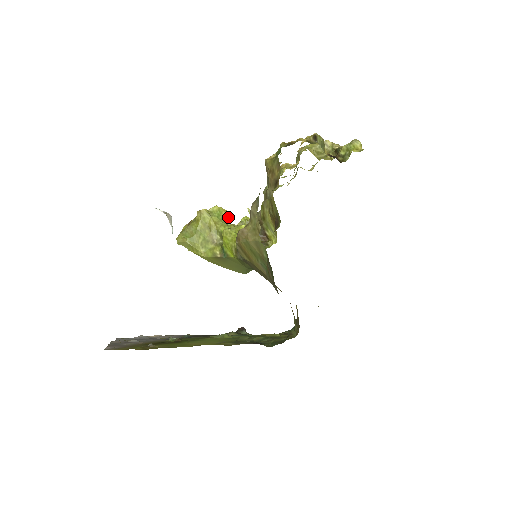
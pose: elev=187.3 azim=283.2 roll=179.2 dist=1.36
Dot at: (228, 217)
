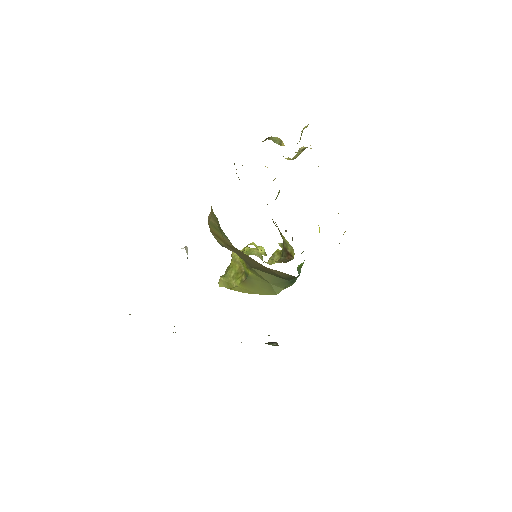
Dot at: (257, 252)
